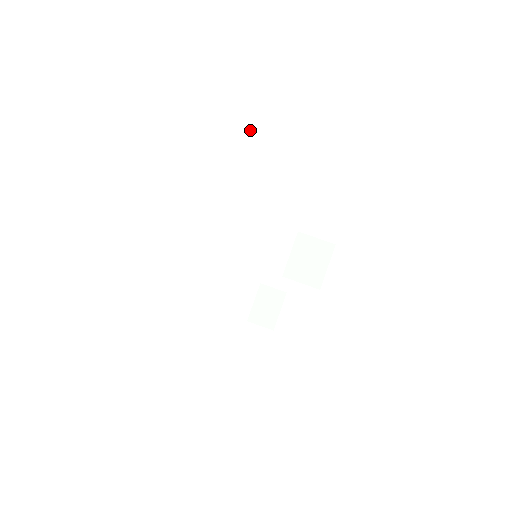
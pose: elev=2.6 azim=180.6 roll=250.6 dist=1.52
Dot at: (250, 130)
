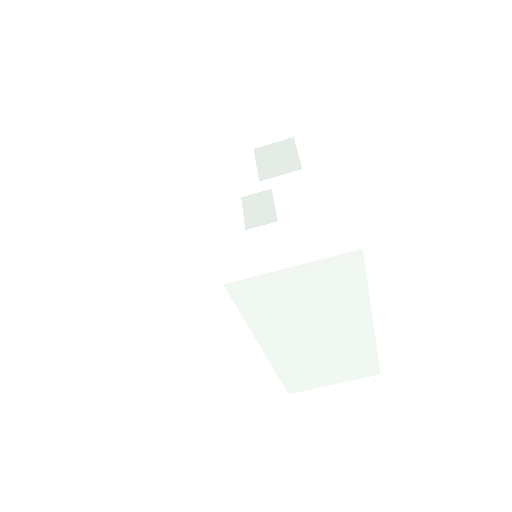
Dot at: (177, 125)
